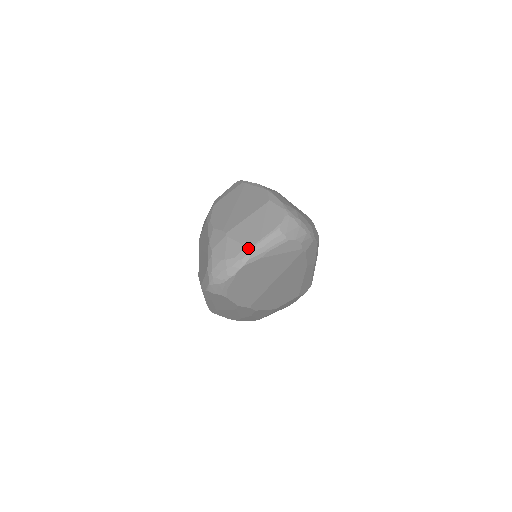
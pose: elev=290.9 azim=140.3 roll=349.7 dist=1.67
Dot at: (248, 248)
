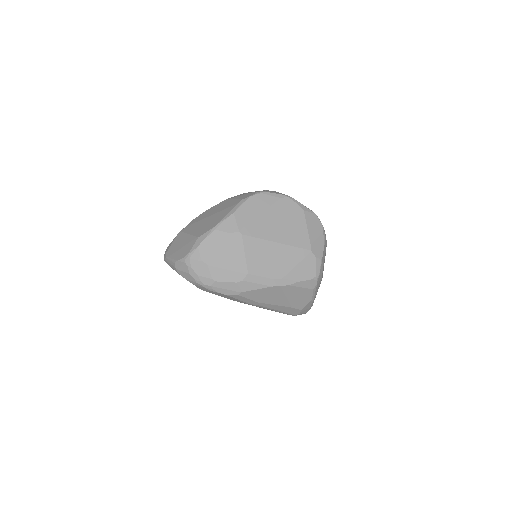
Dot at: (166, 254)
